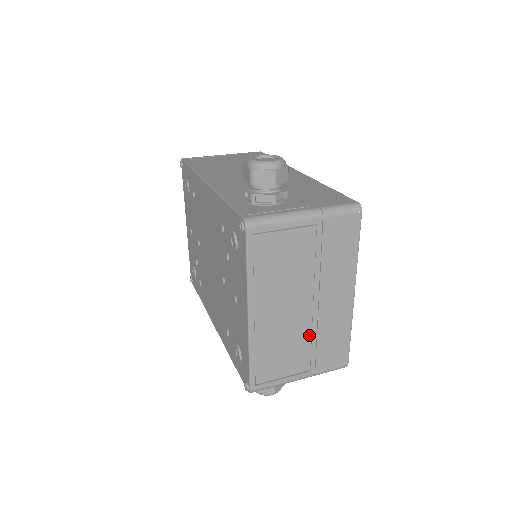
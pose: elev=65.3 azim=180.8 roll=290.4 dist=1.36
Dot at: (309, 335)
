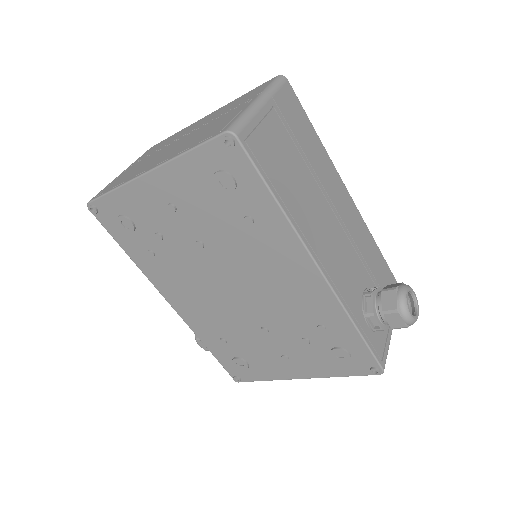
Dot at: occluded
